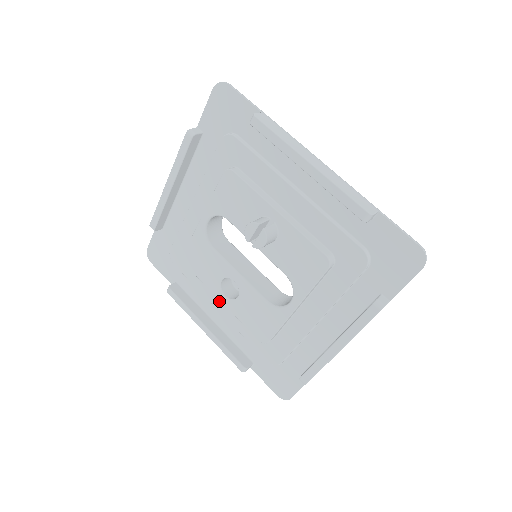
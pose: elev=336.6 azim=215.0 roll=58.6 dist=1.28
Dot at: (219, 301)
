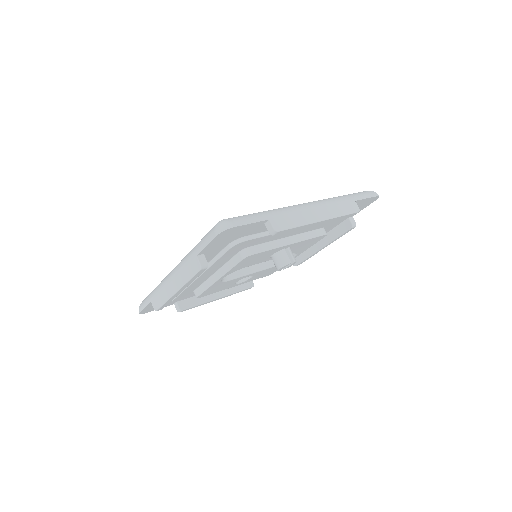
Dot at: occluded
